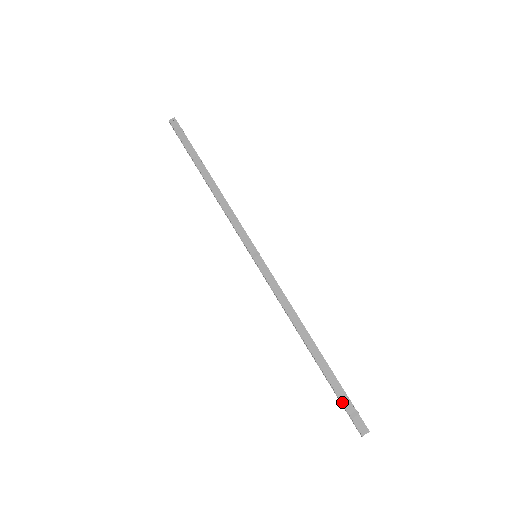
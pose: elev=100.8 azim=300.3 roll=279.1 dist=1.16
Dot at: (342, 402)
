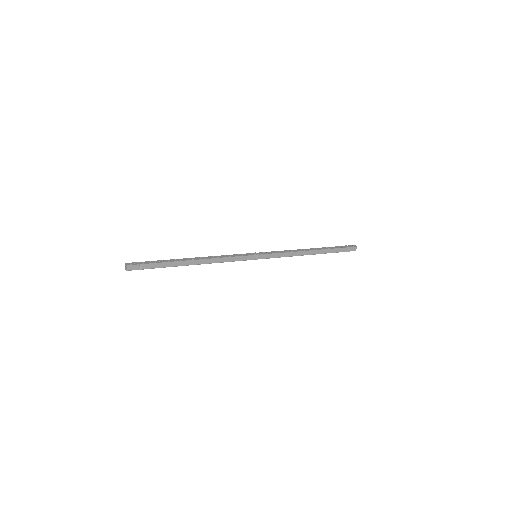
Dot at: occluded
